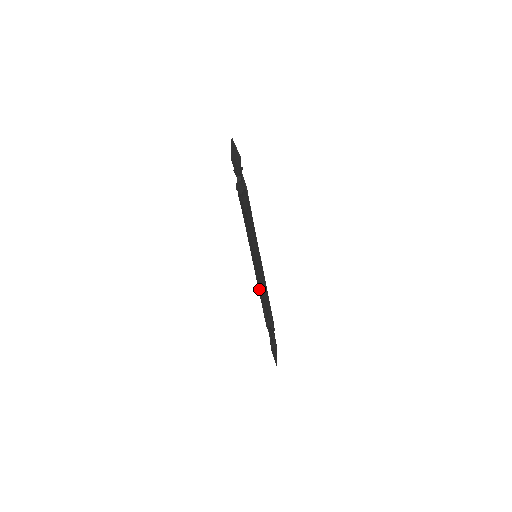
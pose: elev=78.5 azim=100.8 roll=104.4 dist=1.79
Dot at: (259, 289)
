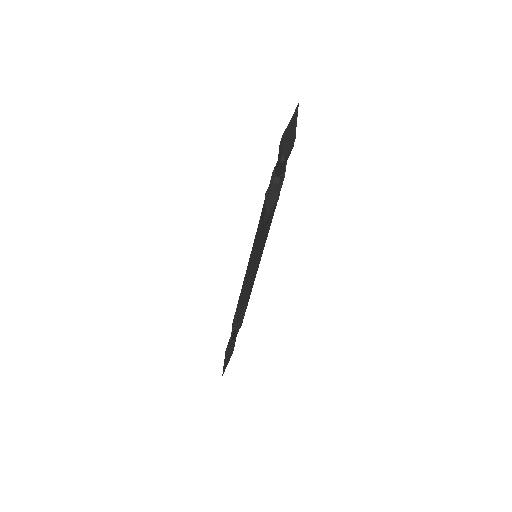
Dot at: (242, 290)
